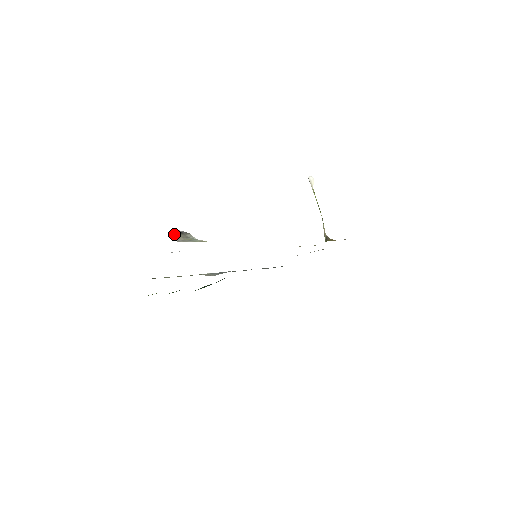
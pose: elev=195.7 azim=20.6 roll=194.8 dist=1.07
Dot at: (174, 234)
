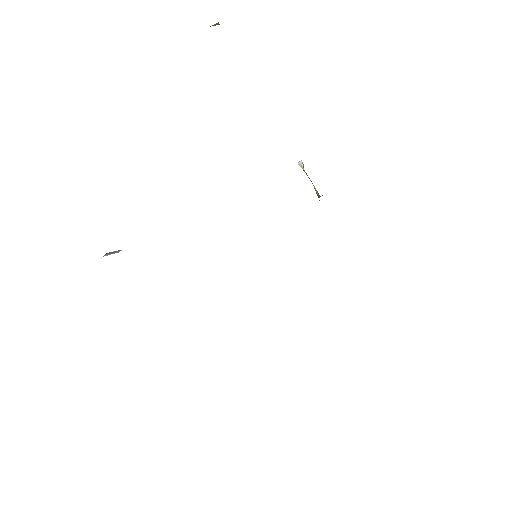
Dot at: (104, 255)
